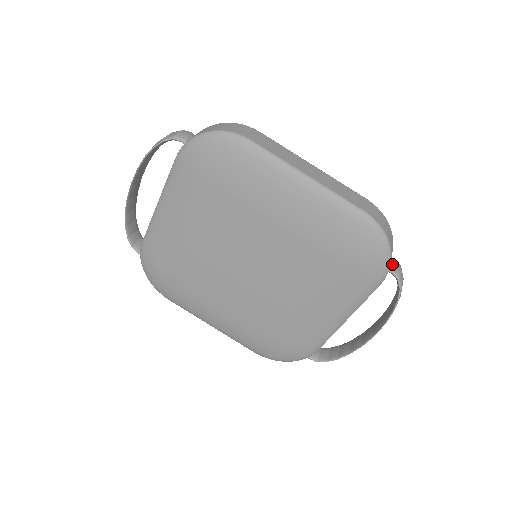
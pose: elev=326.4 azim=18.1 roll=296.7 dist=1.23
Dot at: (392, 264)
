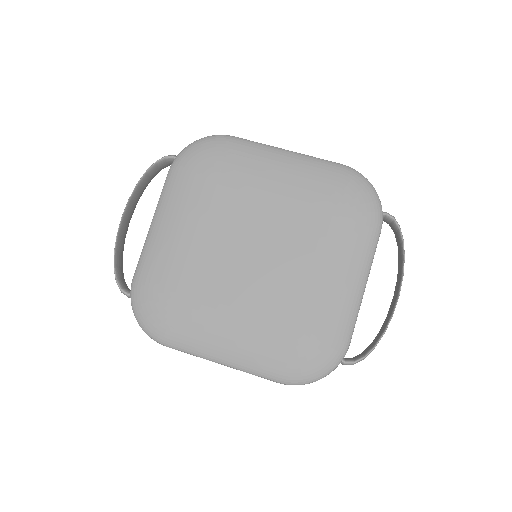
Dot at: occluded
